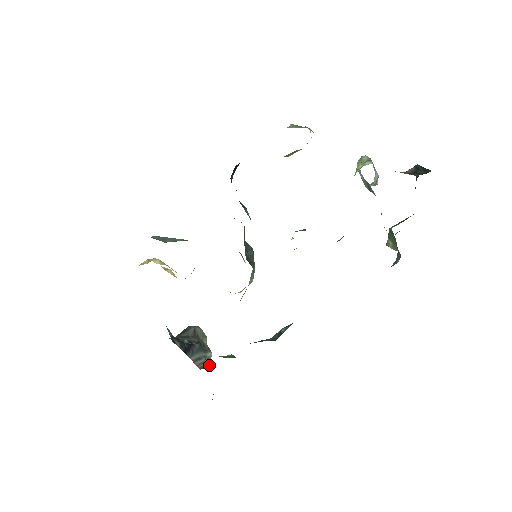
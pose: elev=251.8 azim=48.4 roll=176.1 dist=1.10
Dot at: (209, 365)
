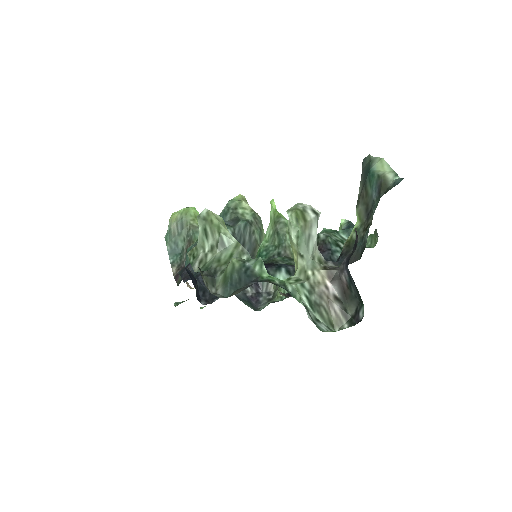
Dot at: occluded
